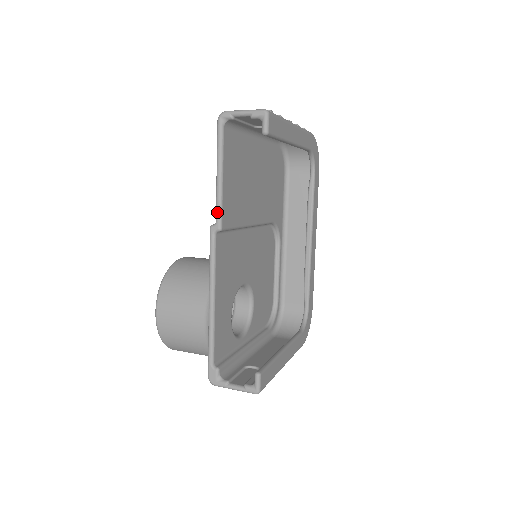
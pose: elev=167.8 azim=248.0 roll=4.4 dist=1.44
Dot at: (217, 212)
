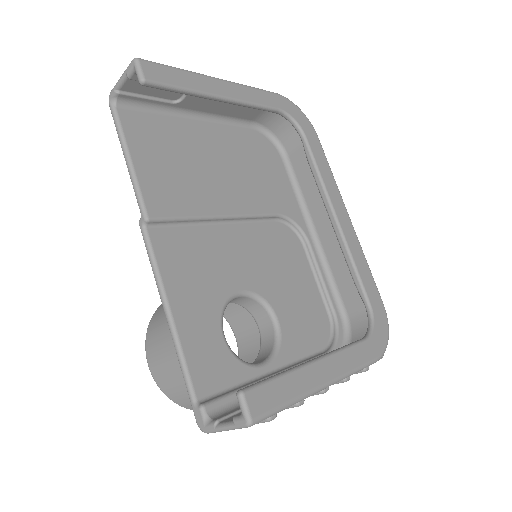
Dot at: (137, 201)
